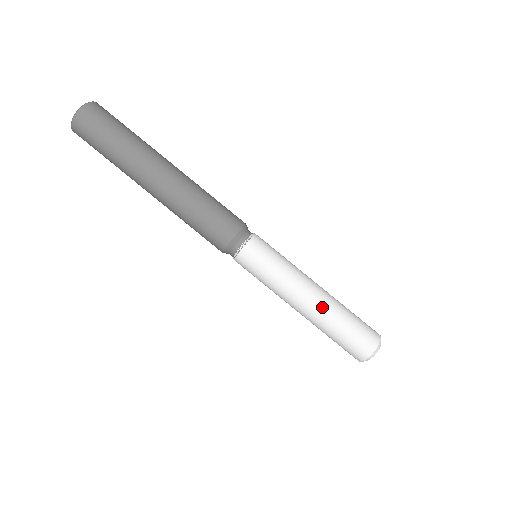
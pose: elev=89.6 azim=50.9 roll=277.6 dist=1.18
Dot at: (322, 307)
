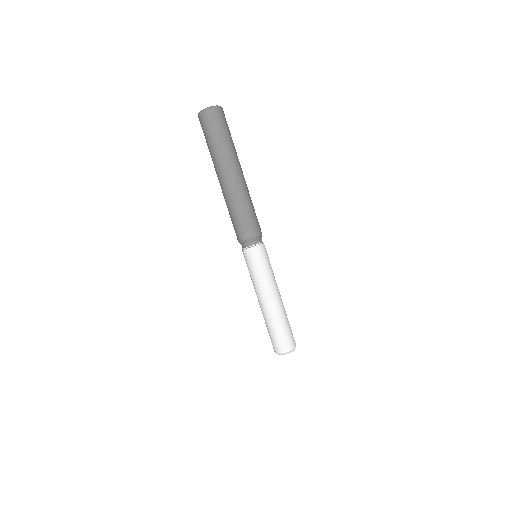
Dot at: (282, 306)
